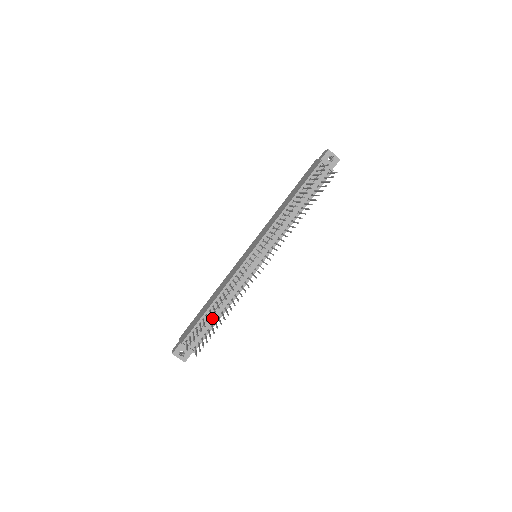
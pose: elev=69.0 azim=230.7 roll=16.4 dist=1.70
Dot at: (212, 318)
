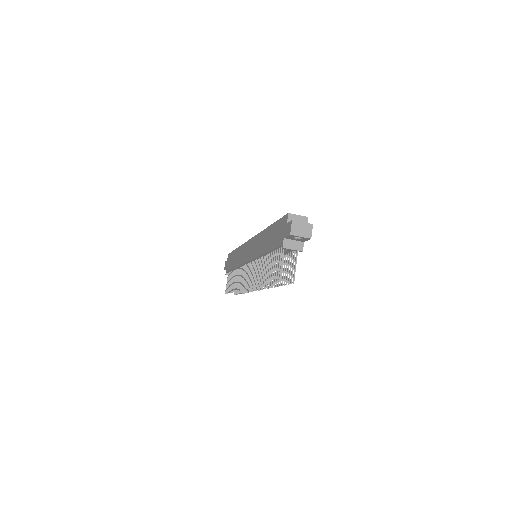
Dot at: occluded
